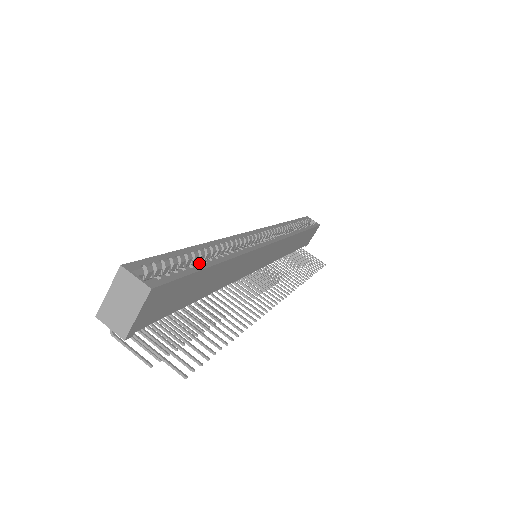
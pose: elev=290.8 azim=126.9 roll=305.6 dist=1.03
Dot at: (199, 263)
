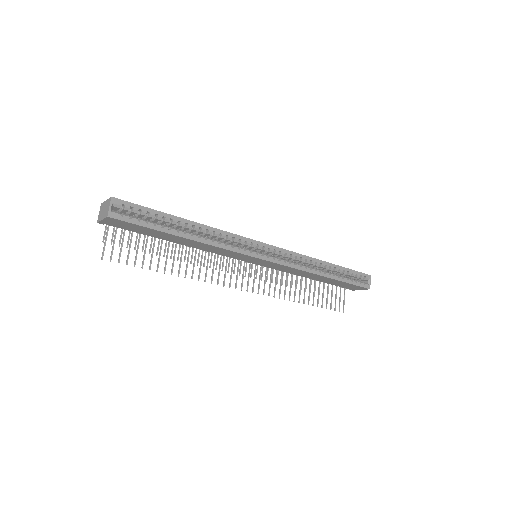
Dot at: (164, 227)
